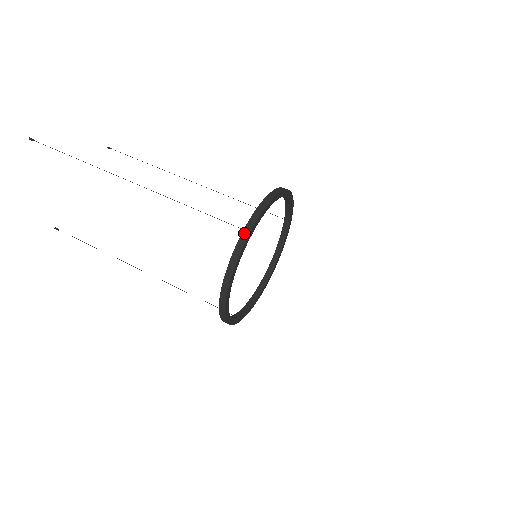
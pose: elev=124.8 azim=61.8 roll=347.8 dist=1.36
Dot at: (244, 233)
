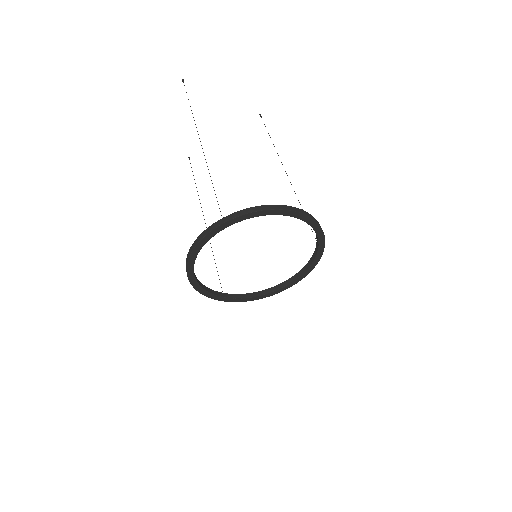
Dot at: (218, 222)
